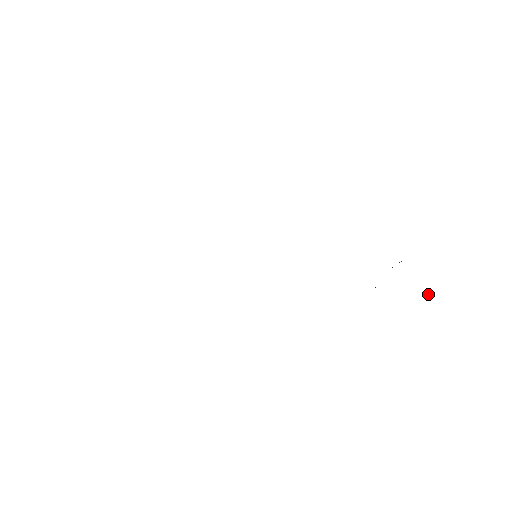
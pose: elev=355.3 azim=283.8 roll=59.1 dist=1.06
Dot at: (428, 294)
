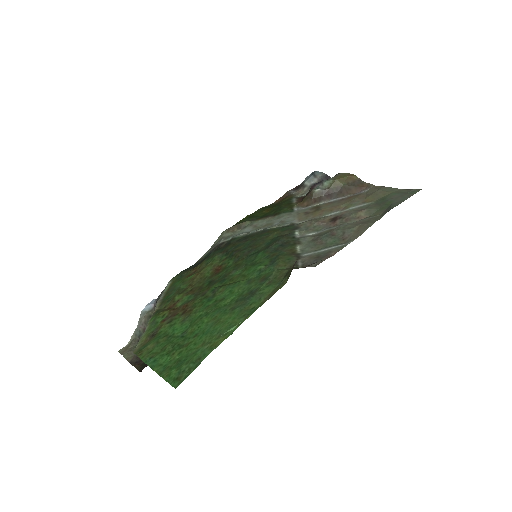
Dot at: occluded
